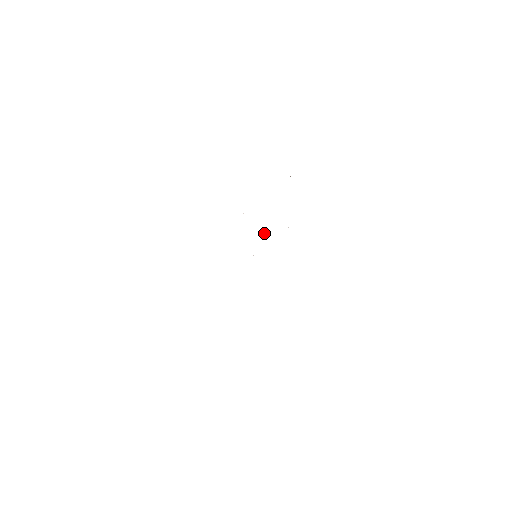
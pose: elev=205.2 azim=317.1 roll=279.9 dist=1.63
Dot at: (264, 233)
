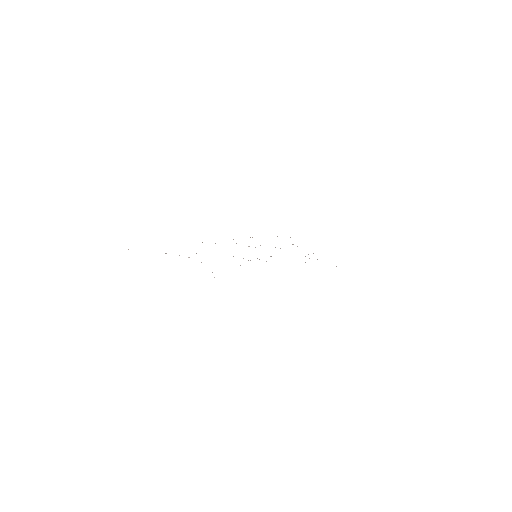
Dot at: occluded
